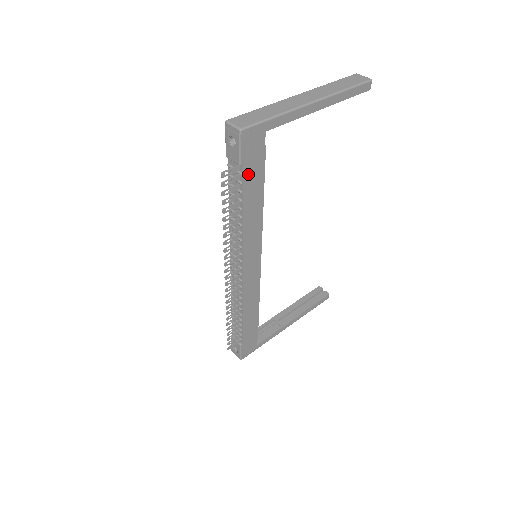
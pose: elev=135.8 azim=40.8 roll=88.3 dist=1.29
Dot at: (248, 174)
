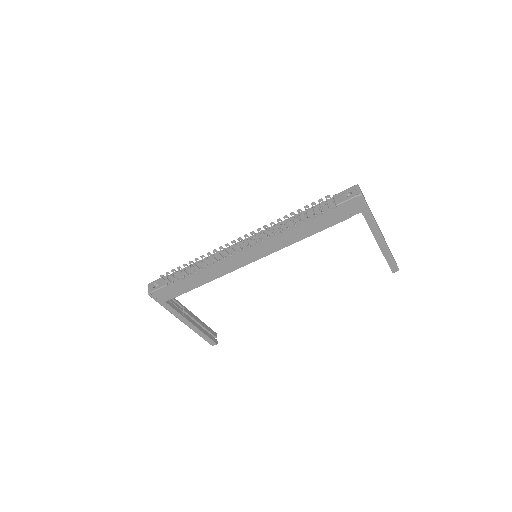
Dot at: (330, 214)
